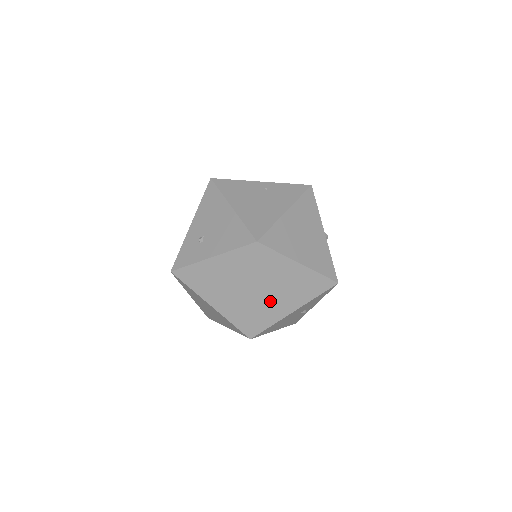
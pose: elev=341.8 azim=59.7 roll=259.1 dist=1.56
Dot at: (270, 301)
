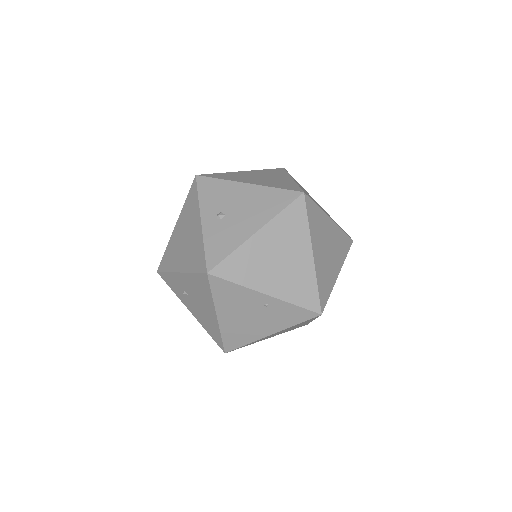
Dot at: occluded
